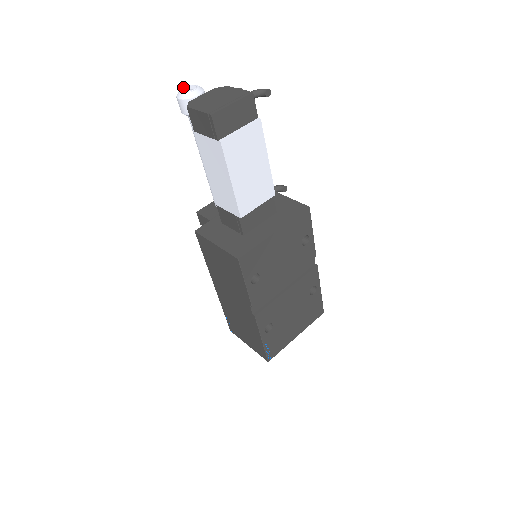
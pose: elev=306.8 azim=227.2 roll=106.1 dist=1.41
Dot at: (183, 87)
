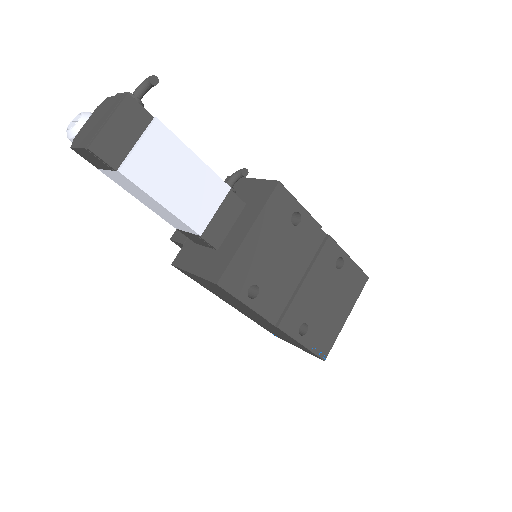
Dot at: (70, 122)
